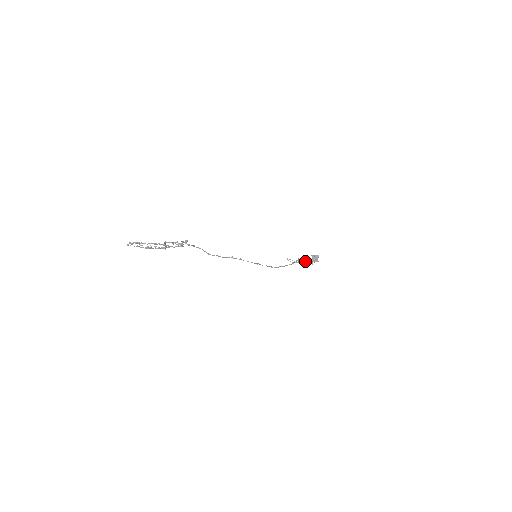
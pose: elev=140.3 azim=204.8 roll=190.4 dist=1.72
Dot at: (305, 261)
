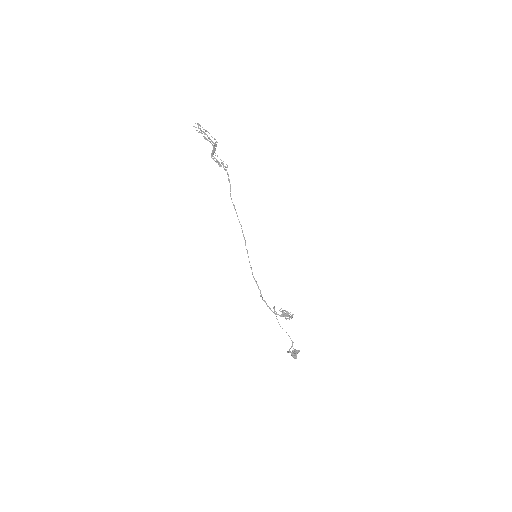
Dot at: (290, 316)
